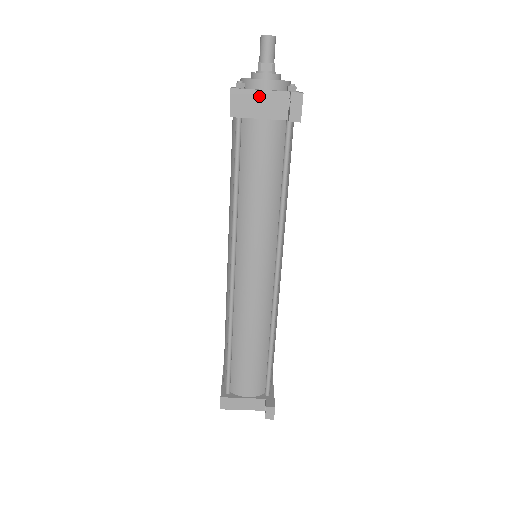
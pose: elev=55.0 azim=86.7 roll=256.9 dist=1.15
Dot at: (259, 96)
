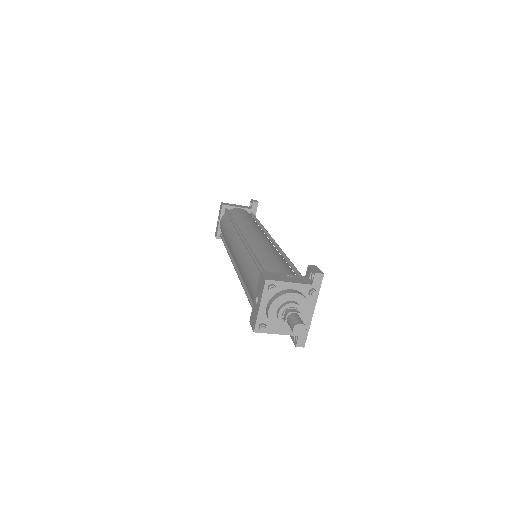
Dot at: (275, 332)
